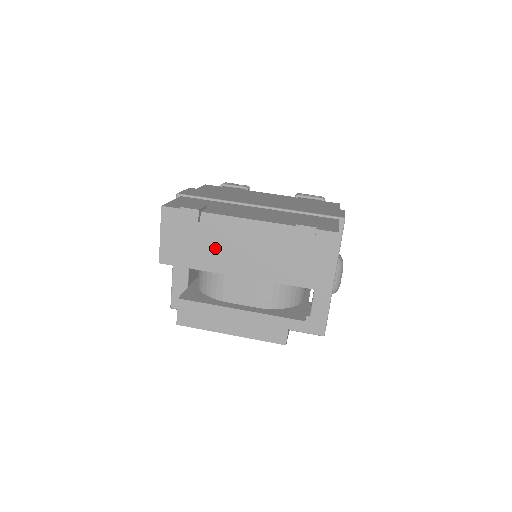
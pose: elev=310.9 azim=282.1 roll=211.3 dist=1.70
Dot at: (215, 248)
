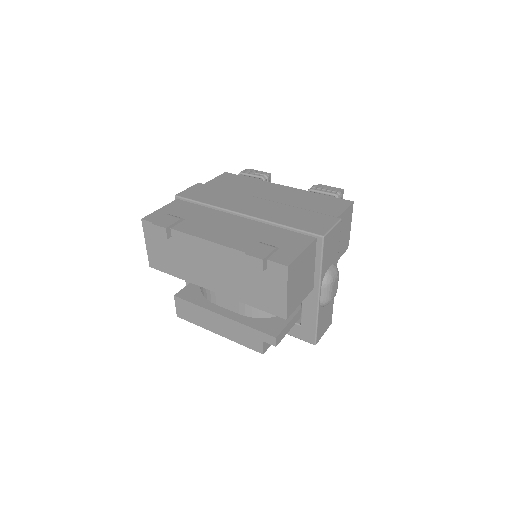
Dot at: (187, 262)
